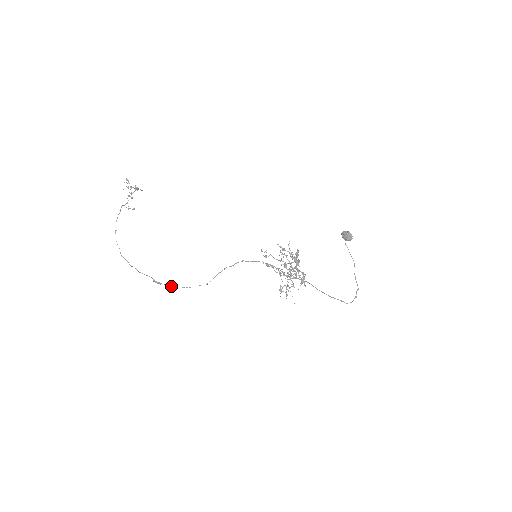
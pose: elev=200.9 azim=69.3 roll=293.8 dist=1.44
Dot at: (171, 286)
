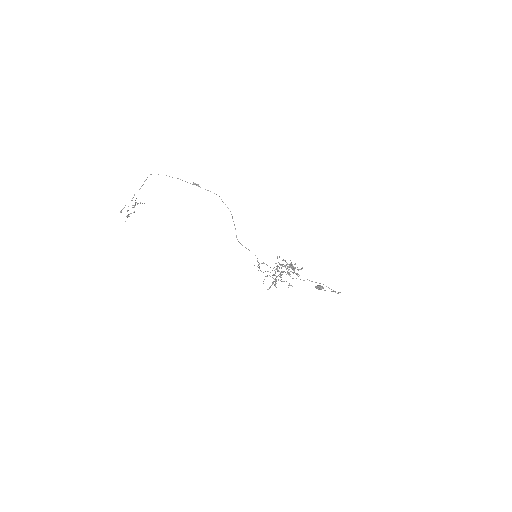
Dot at: occluded
